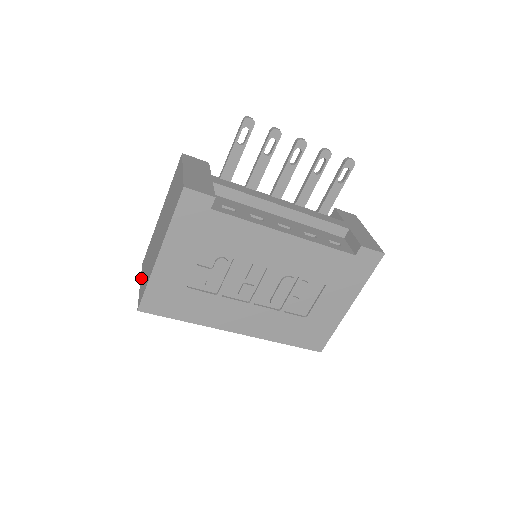
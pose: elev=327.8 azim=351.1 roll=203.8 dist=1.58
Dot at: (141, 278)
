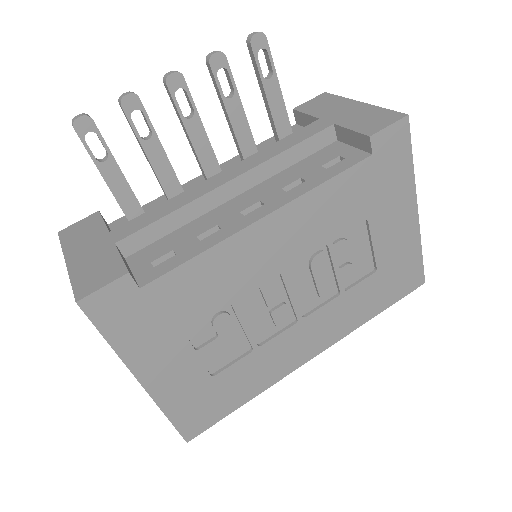
Dot at: occluded
